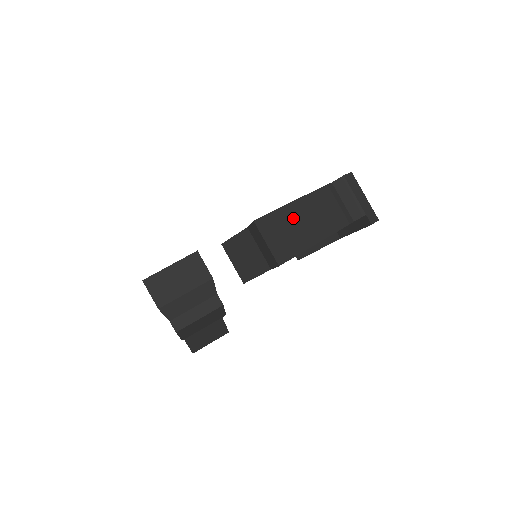
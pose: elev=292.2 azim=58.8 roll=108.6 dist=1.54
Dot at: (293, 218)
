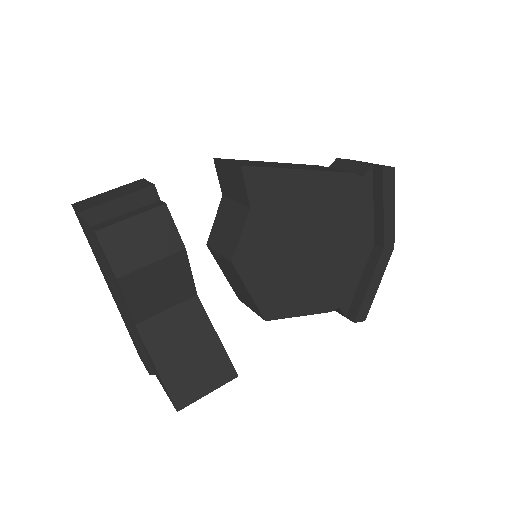
Dot at: (268, 163)
